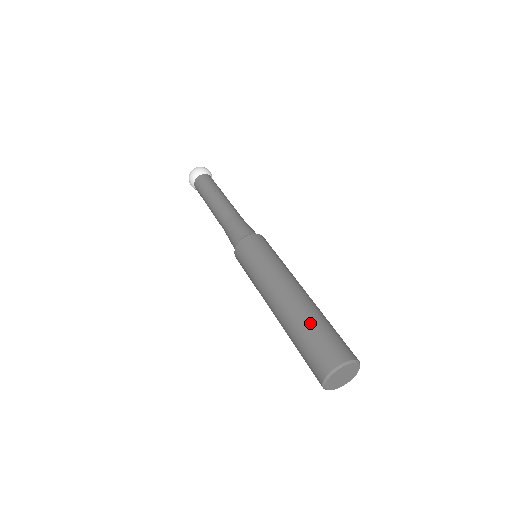
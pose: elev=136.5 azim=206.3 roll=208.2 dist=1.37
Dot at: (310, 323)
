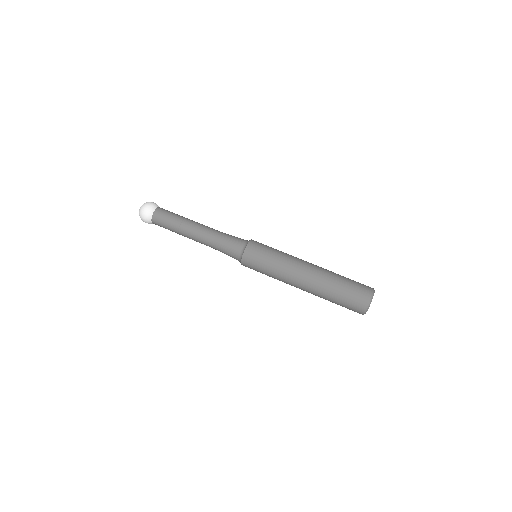
Dot at: (333, 296)
